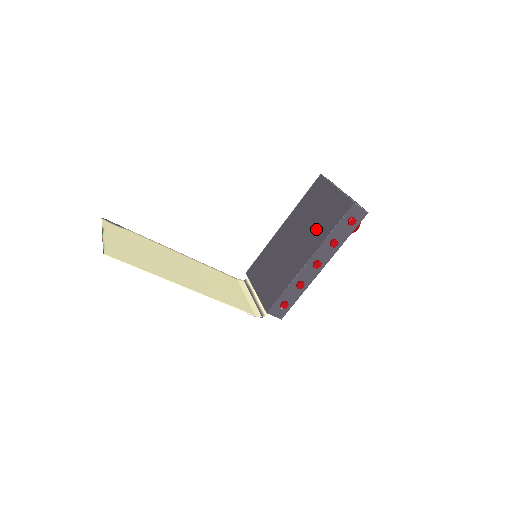
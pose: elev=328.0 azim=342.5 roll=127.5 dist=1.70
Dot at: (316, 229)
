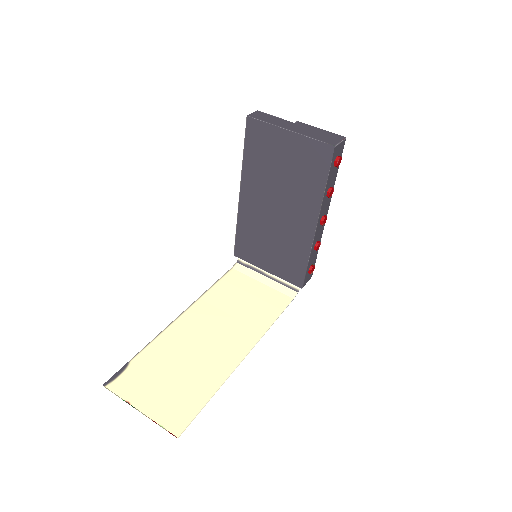
Dot at: (299, 190)
